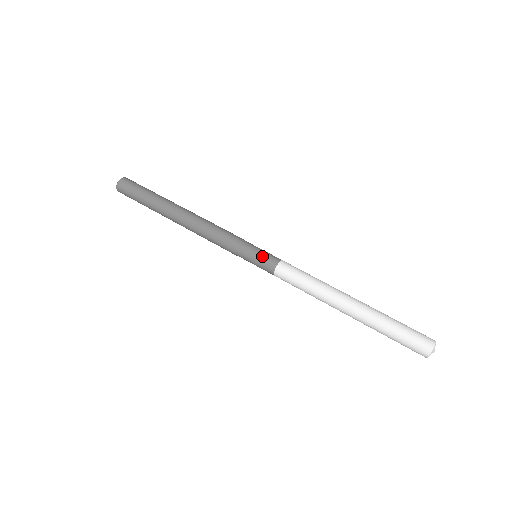
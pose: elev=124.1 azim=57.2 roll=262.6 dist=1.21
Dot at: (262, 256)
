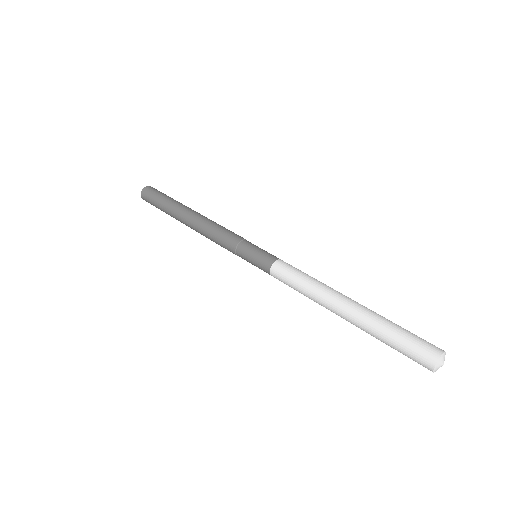
Dot at: occluded
